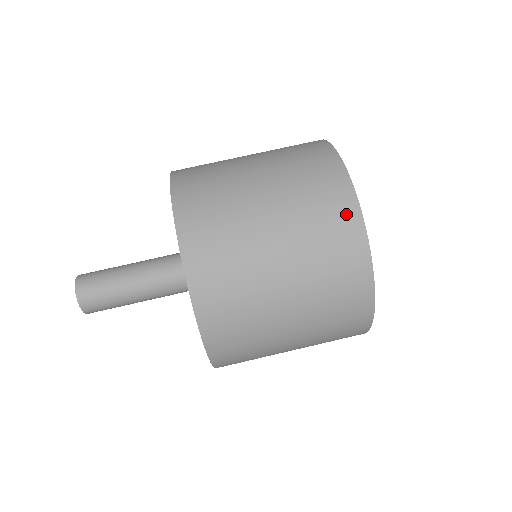
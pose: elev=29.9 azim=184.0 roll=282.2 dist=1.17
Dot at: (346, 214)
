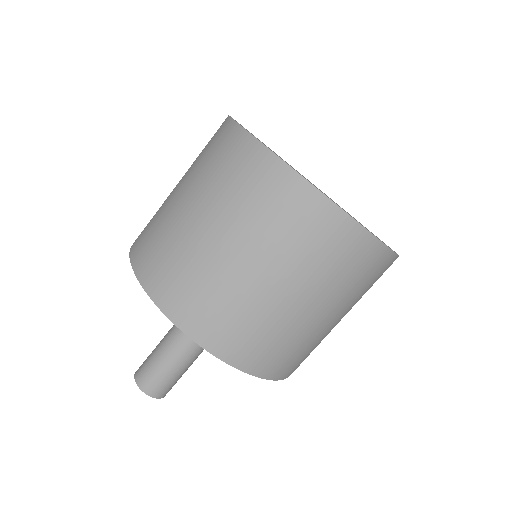
Dot at: (333, 225)
